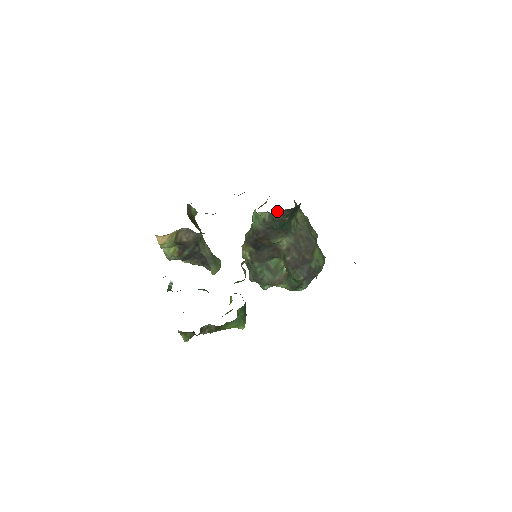
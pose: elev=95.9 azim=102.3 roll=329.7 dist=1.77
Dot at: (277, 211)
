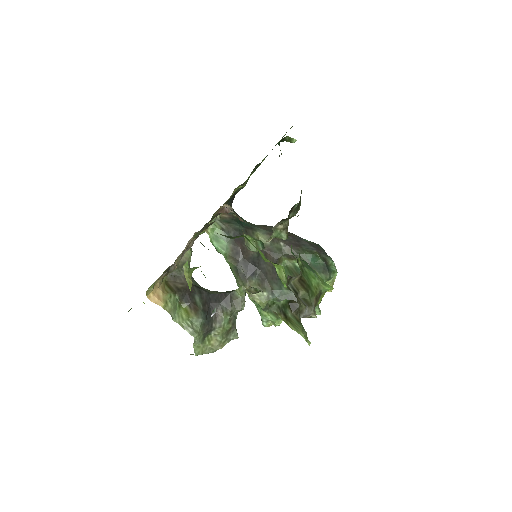
Dot at: occluded
